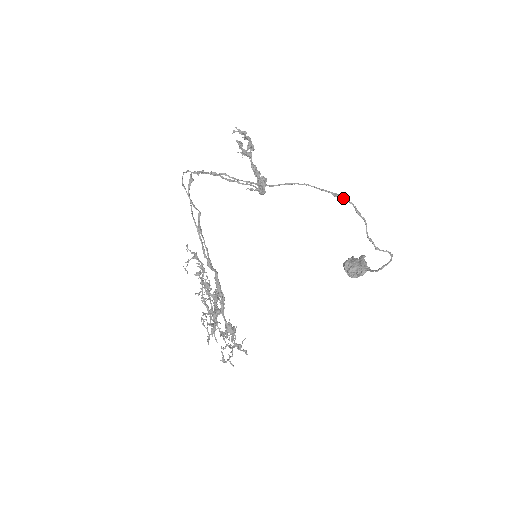
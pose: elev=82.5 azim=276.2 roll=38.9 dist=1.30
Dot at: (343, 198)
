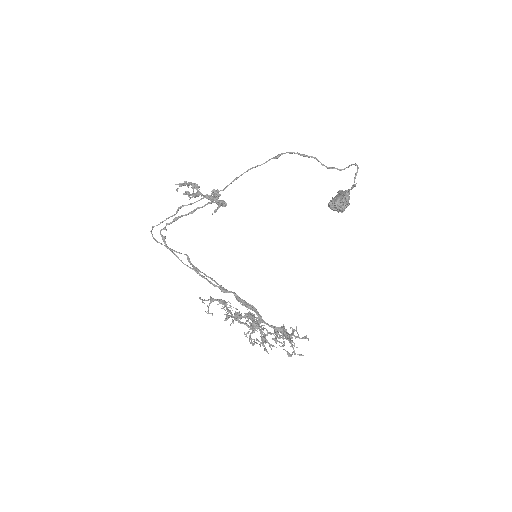
Dot at: occluded
